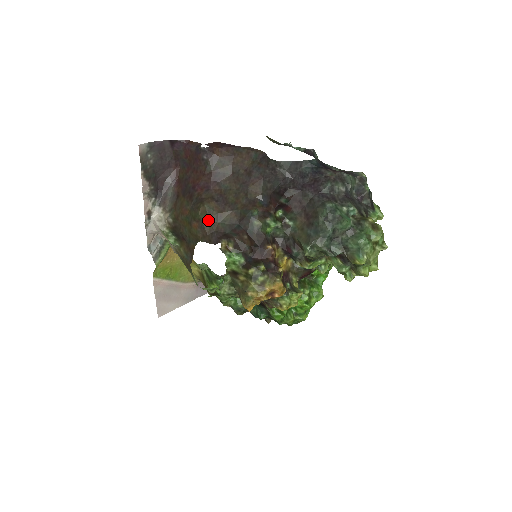
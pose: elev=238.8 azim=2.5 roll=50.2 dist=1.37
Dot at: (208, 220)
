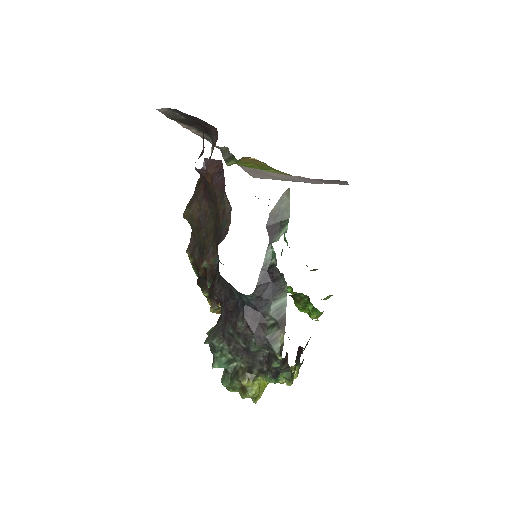
Dot at: (190, 224)
